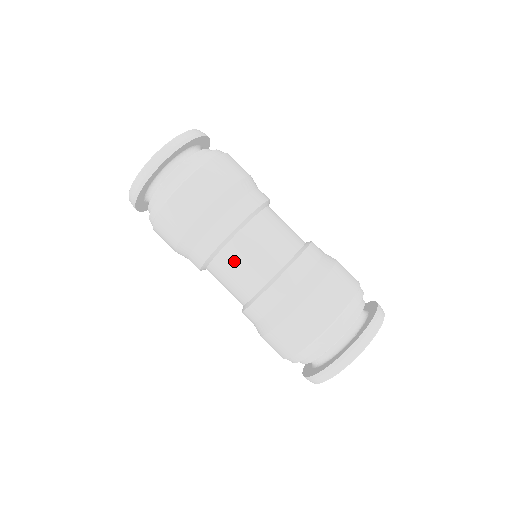
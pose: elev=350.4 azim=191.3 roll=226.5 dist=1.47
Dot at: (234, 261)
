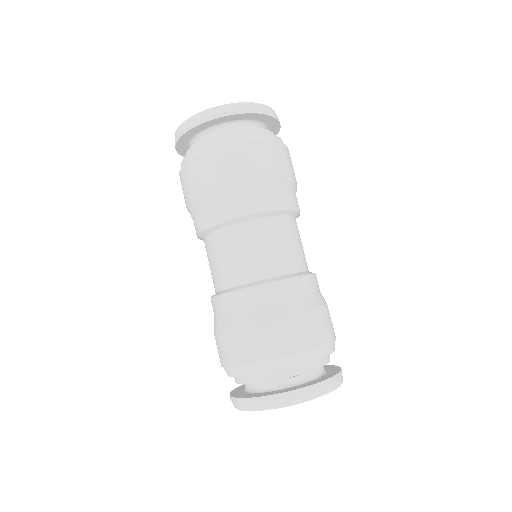
Dot at: (256, 238)
